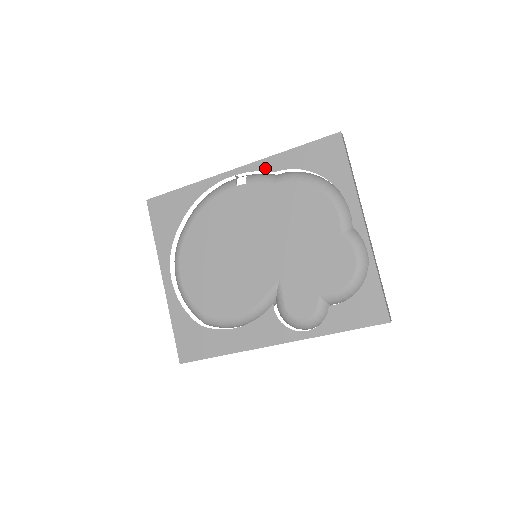
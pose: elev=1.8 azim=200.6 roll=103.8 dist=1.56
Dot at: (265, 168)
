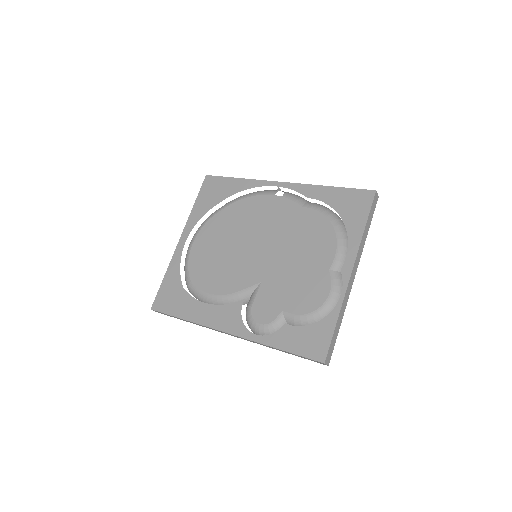
Dot at: (303, 192)
